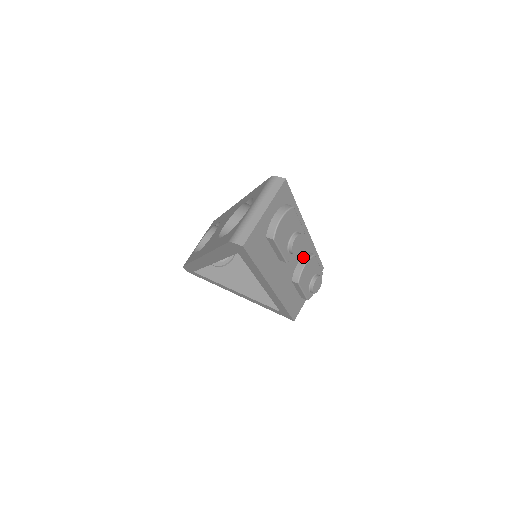
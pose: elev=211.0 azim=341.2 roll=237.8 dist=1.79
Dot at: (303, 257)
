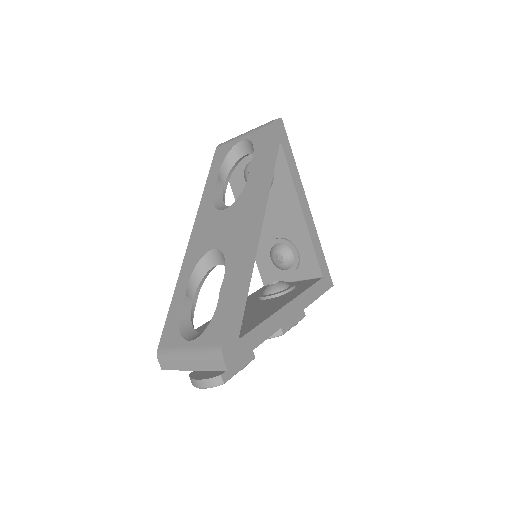
Dot at: occluded
